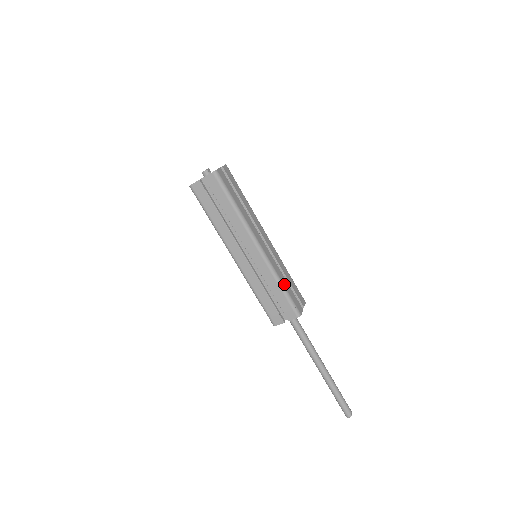
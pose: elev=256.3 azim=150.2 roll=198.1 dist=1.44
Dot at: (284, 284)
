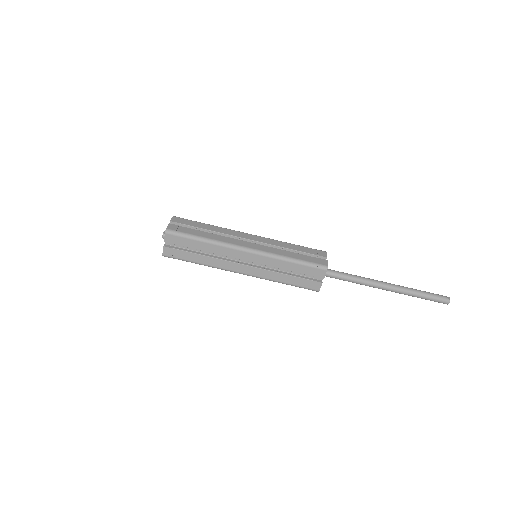
Dot at: (293, 257)
